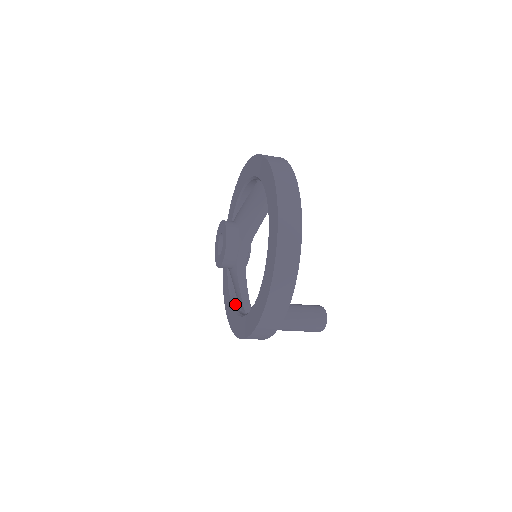
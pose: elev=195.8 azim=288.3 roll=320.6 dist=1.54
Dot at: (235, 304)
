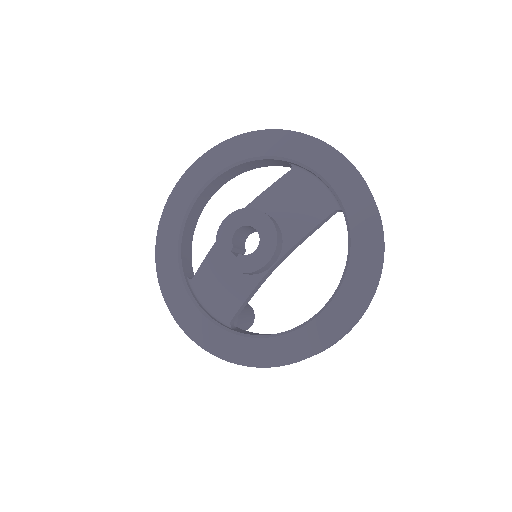
Dot at: (201, 306)
